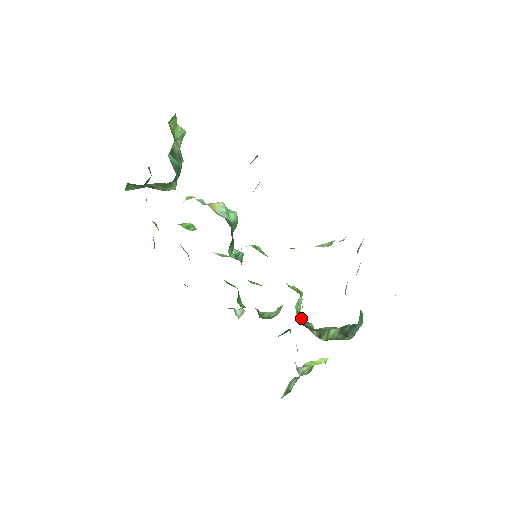
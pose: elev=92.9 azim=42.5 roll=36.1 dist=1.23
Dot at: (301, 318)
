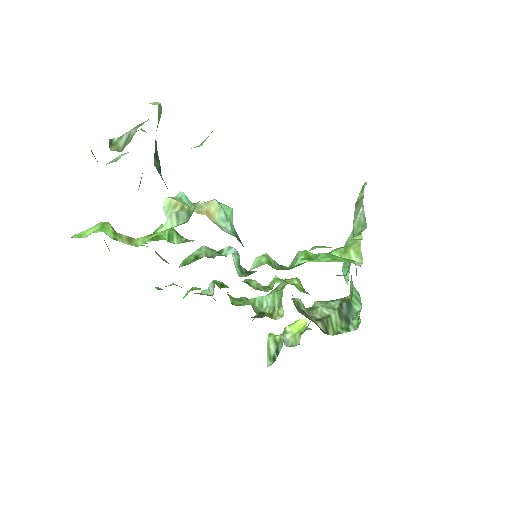
Dot at: (294, 300)
